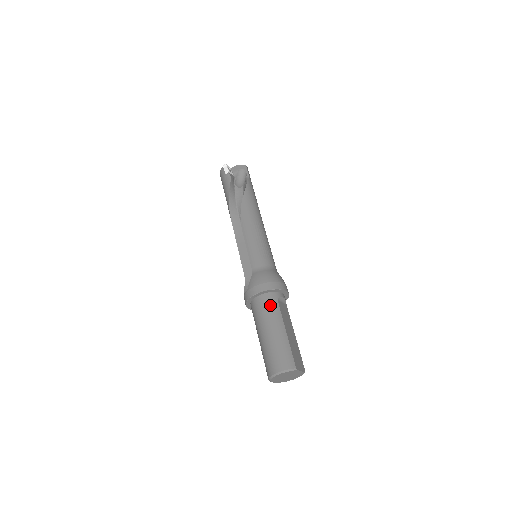
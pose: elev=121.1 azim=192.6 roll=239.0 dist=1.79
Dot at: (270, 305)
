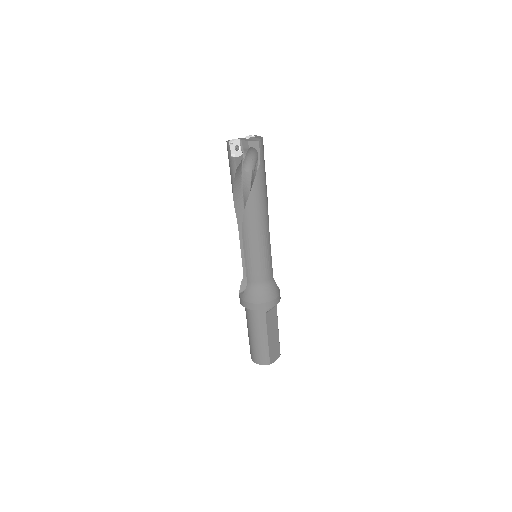
Dot at: (258, 318)
